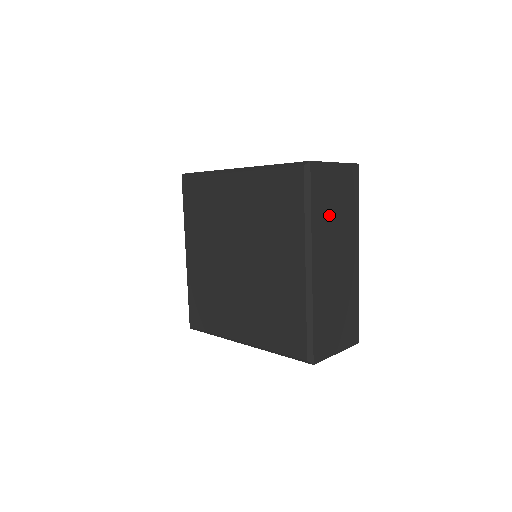
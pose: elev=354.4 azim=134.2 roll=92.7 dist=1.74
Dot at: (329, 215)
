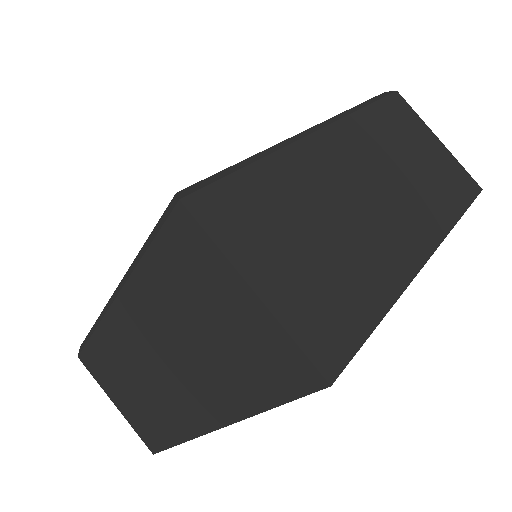
Dot at: (395, 148)
